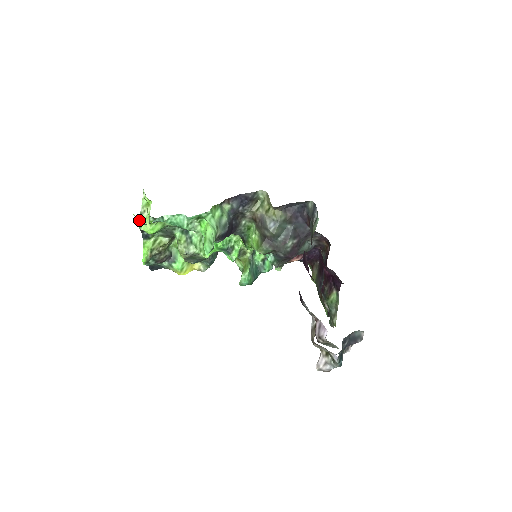
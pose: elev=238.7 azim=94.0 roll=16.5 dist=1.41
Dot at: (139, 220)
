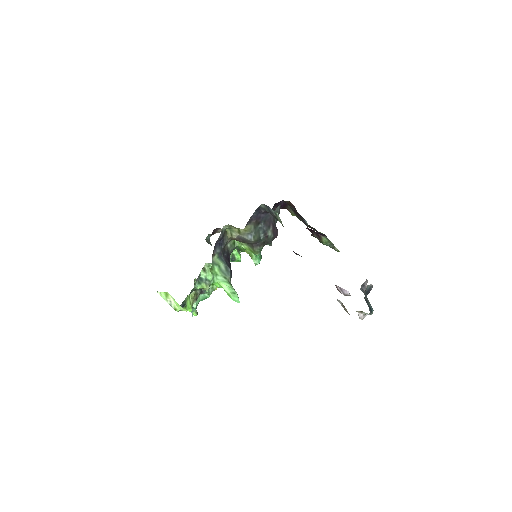
Dot at: occluded
